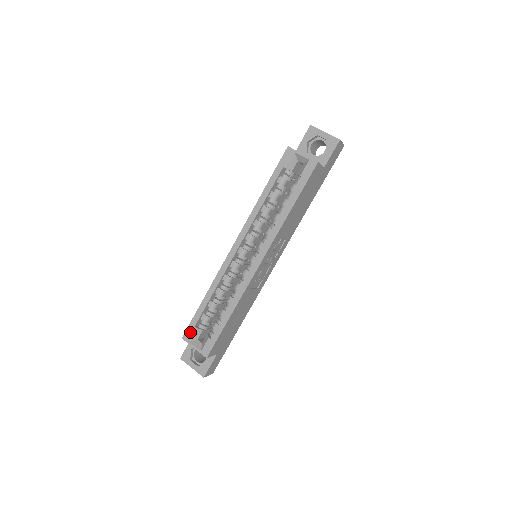
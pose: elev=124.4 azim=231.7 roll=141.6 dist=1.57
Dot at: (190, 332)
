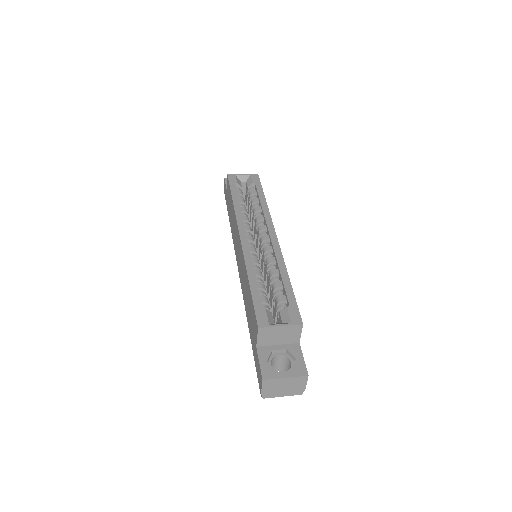
Dot at: (262, 316)
